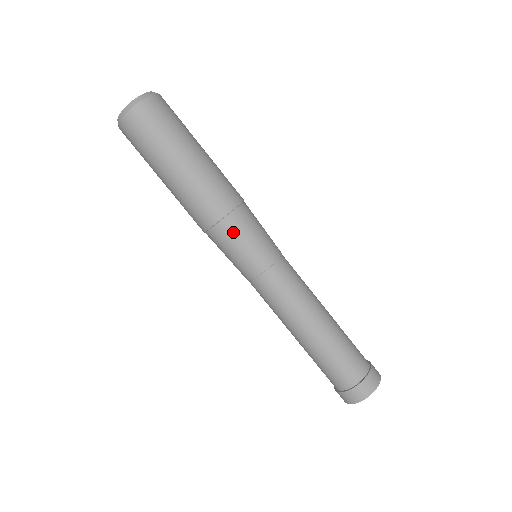
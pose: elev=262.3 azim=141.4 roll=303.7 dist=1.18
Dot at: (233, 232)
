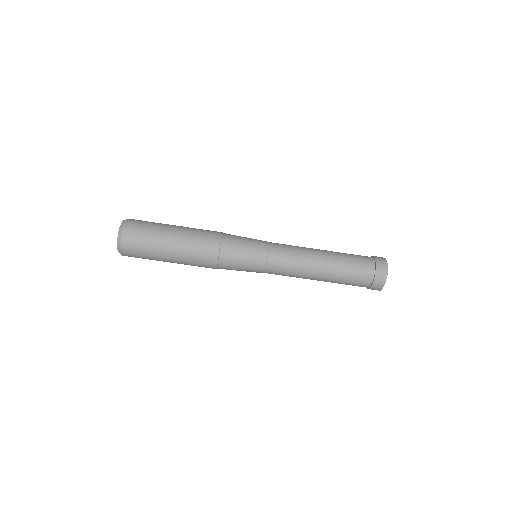
Dot at: (233, 241)
